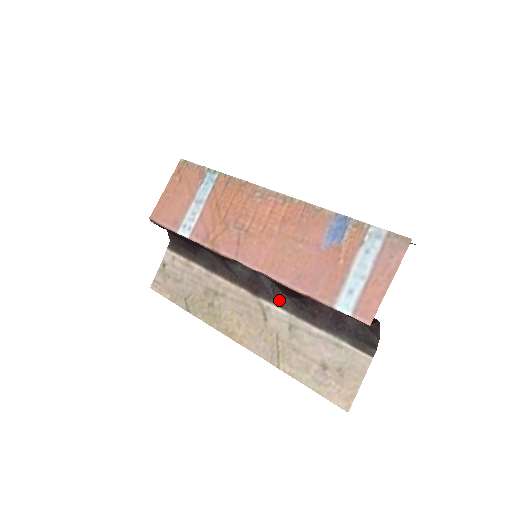
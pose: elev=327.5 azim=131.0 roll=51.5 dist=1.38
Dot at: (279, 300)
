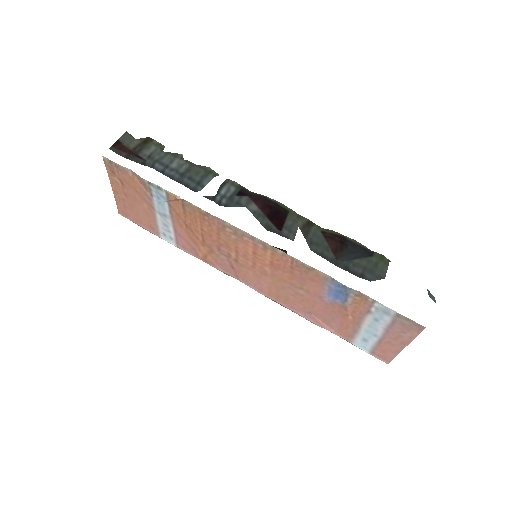
Dot at: occluded
